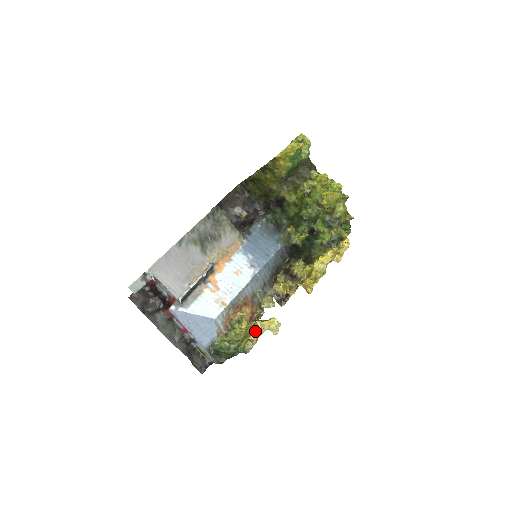
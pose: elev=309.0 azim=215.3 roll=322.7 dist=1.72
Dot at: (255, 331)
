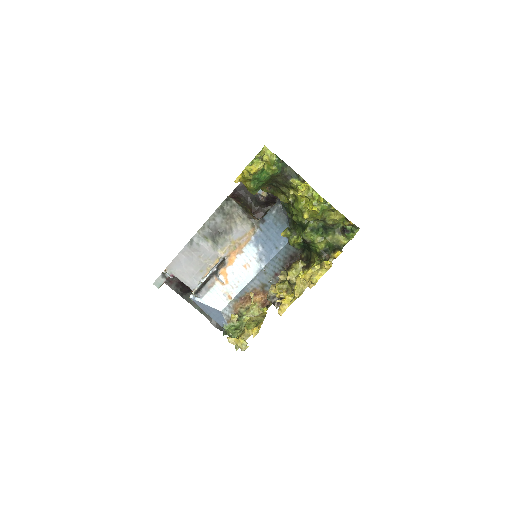
Dot at: (244, 332)
